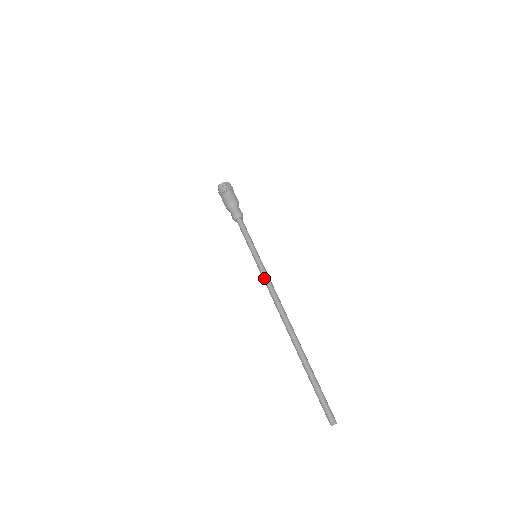
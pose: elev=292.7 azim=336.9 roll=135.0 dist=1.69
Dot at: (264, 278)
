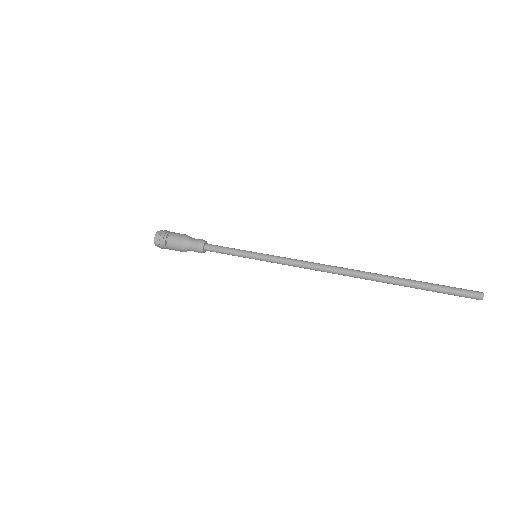
Dot at: (285, 263)
